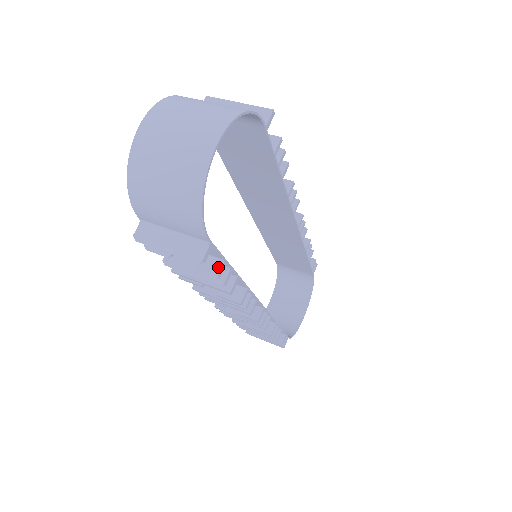
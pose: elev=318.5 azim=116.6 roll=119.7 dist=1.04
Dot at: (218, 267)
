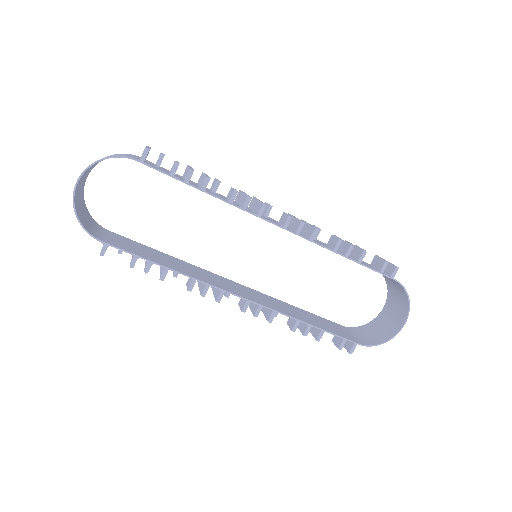
Dot at: (132, 260)
